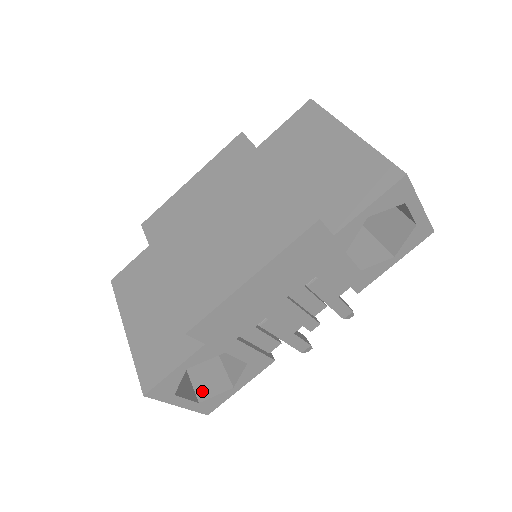
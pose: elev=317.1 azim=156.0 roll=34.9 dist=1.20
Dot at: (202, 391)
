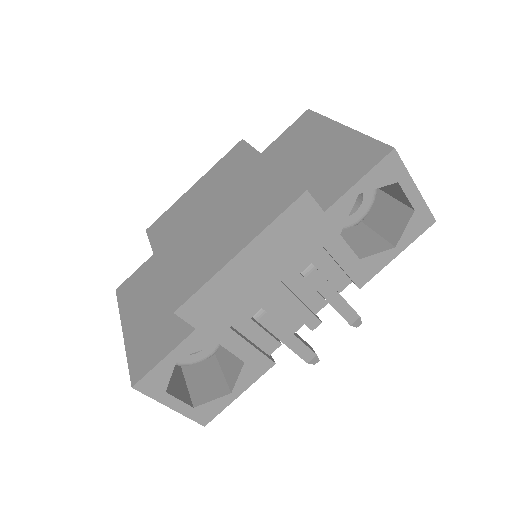
Dot at: (198, 396)
